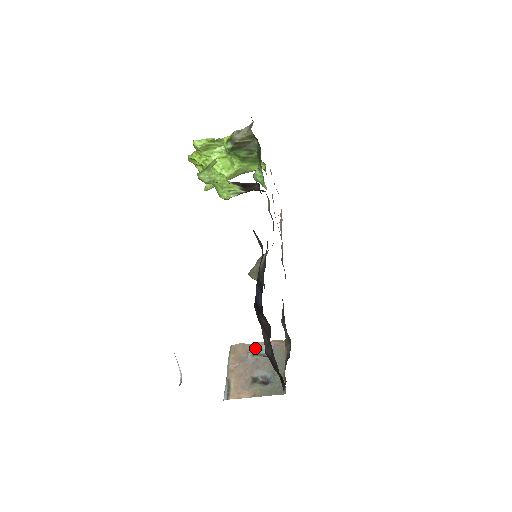
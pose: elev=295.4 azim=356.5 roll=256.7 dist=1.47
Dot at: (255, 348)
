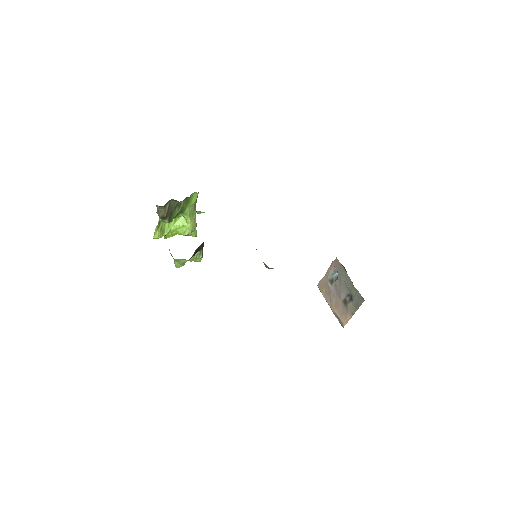
Dot at: (328, 278)
